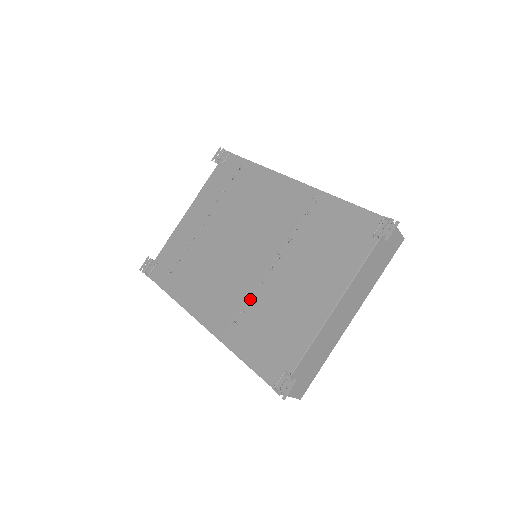
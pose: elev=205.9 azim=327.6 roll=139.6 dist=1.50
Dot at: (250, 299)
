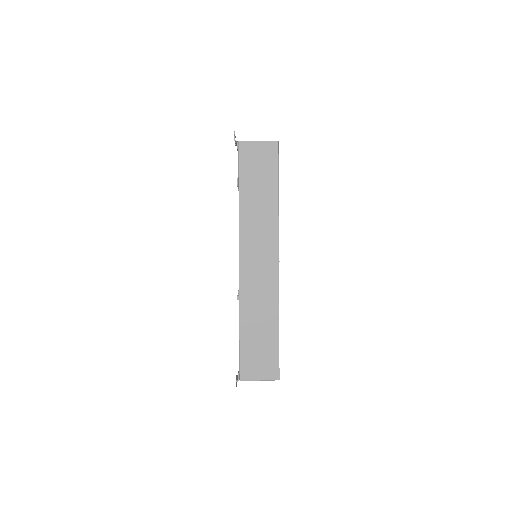
Dot at: occluded
